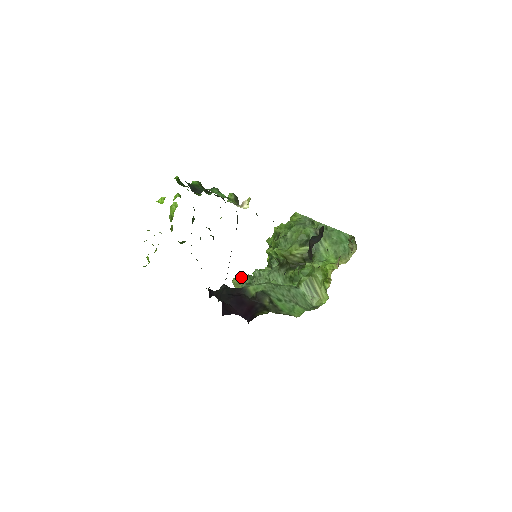
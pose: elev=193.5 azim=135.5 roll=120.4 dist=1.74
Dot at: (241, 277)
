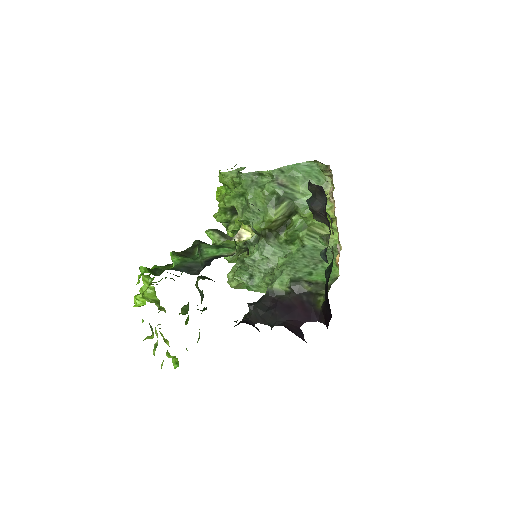
Dot at: (238, 278)
